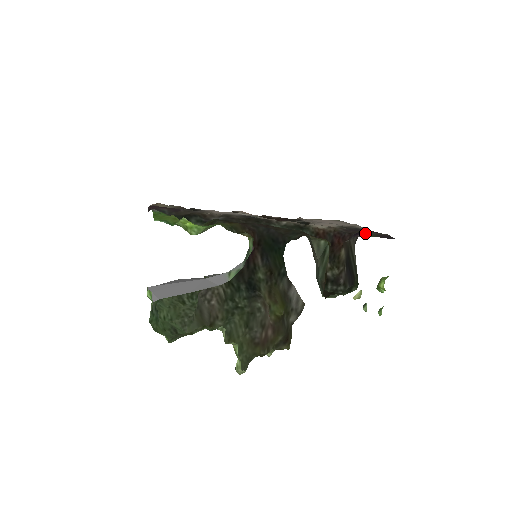
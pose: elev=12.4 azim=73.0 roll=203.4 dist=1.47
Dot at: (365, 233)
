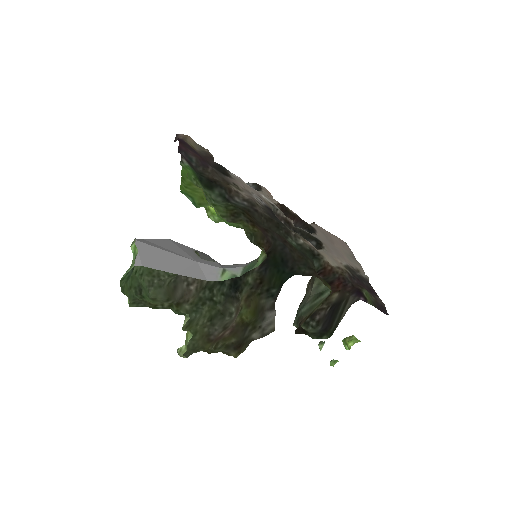
Dot at: (367, 297)
